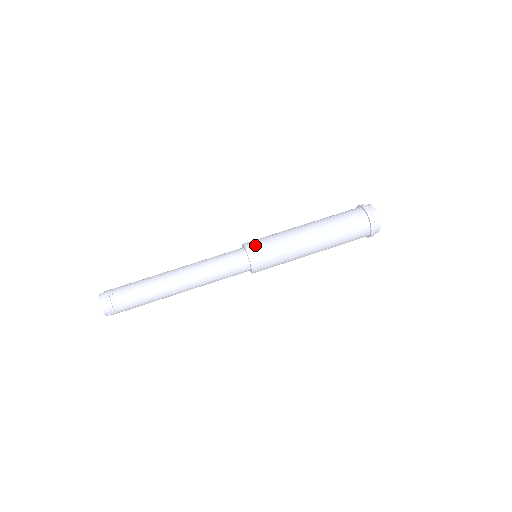
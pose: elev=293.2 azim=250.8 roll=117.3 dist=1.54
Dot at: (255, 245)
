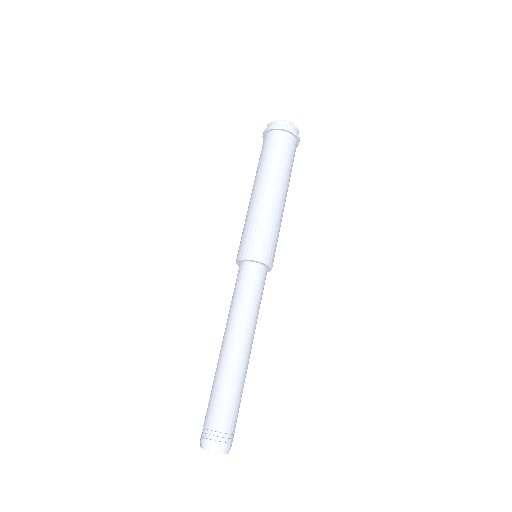
Dot at: (265, 251)
